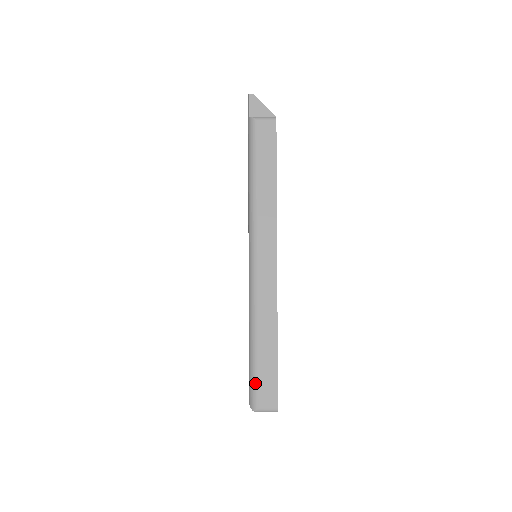
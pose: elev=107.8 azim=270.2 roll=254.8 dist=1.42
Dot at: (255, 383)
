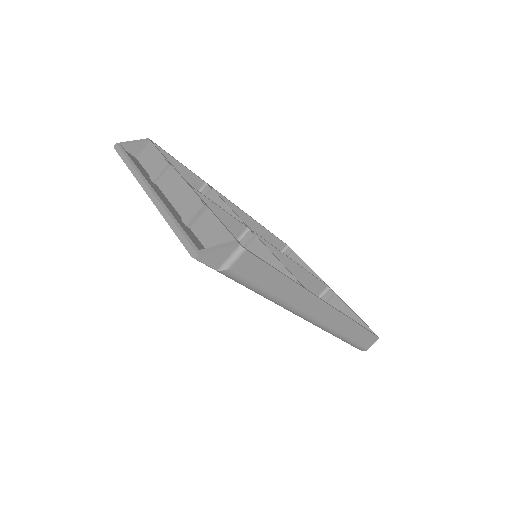
Dot at: (359, 346)
